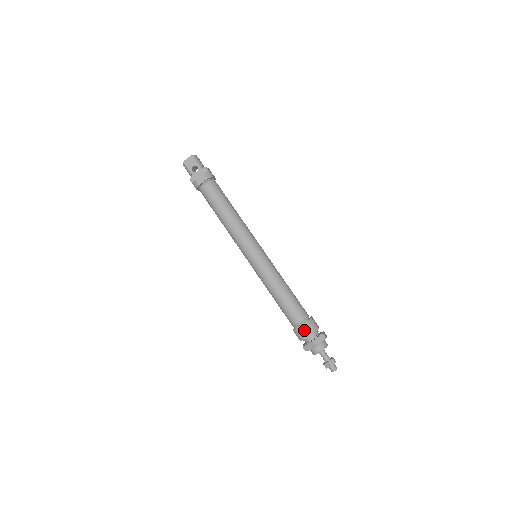
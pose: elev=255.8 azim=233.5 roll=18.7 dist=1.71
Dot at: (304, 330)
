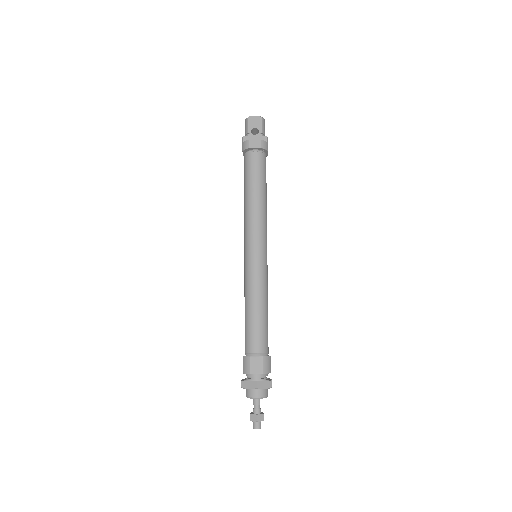
Dot at: (256, 364)
